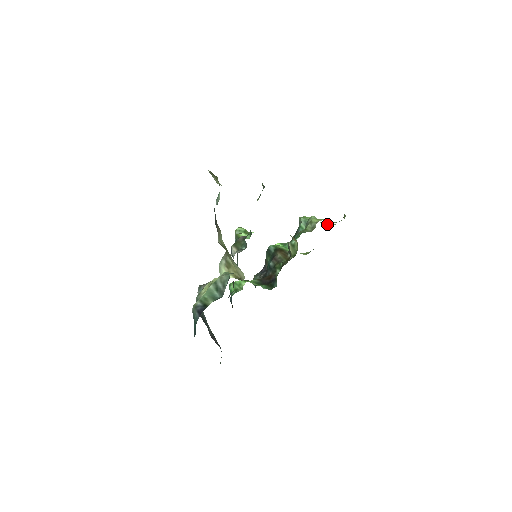
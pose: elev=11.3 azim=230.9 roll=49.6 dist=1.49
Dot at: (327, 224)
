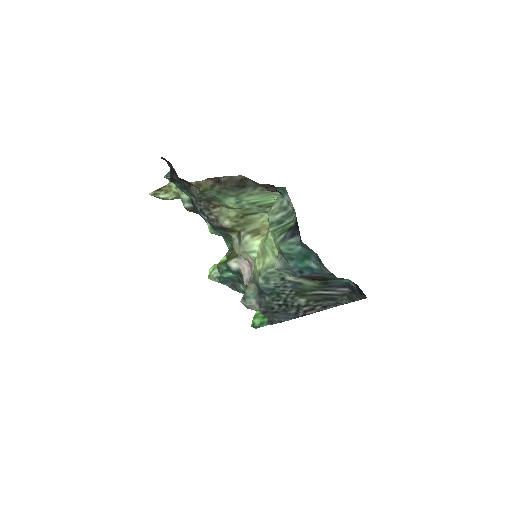
Dot at: occluded
